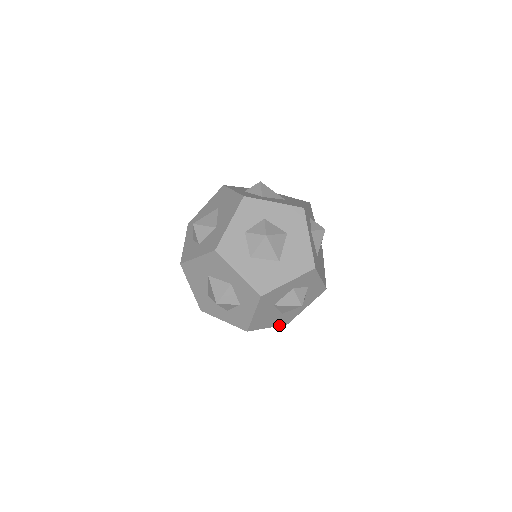
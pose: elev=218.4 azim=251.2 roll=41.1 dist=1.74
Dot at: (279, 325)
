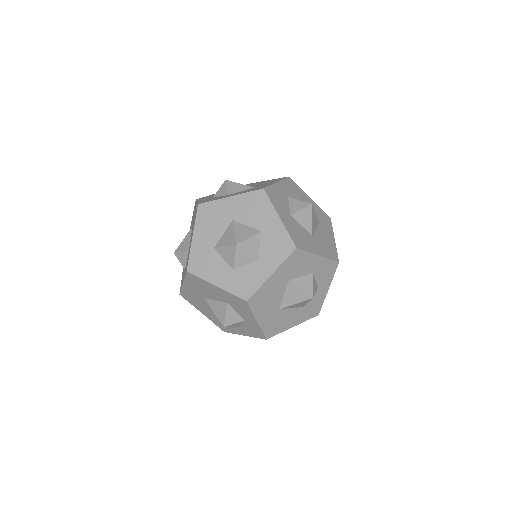
Dot at: (263, 331)
